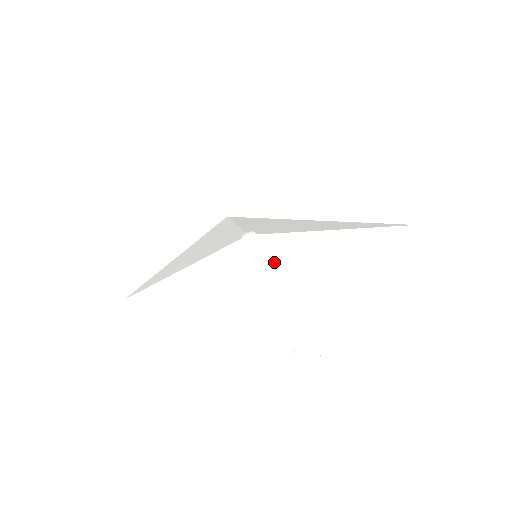
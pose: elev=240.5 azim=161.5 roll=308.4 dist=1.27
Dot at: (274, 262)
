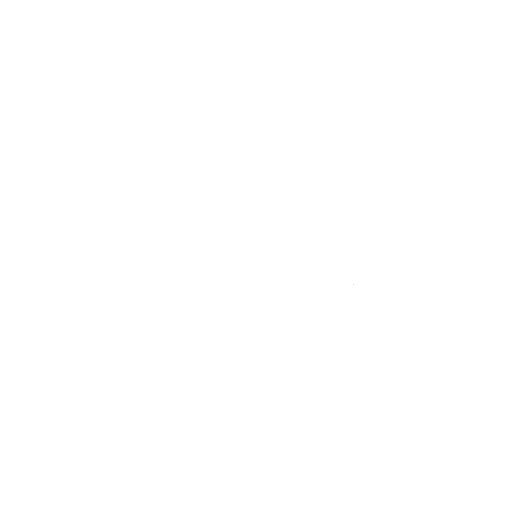
Dot at: (265, 295)
